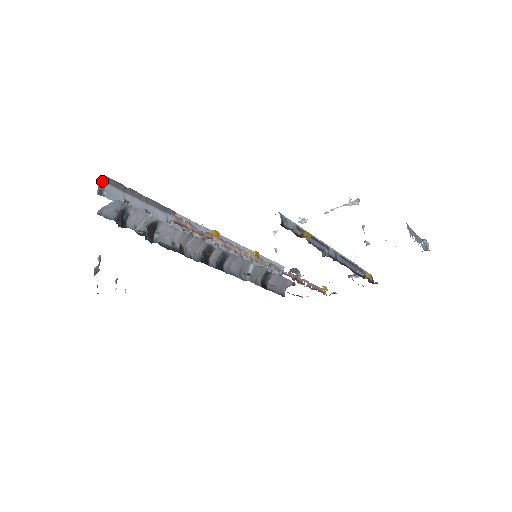
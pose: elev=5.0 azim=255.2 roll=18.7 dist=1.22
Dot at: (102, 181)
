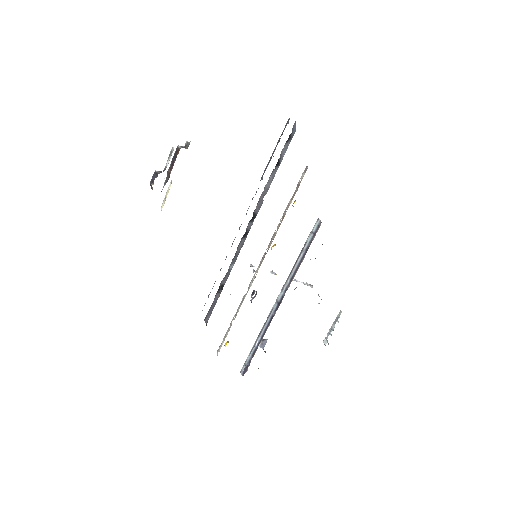
Dot at: (288, 120)
